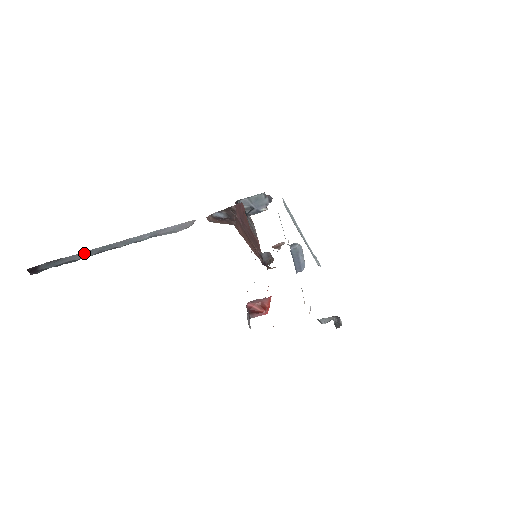
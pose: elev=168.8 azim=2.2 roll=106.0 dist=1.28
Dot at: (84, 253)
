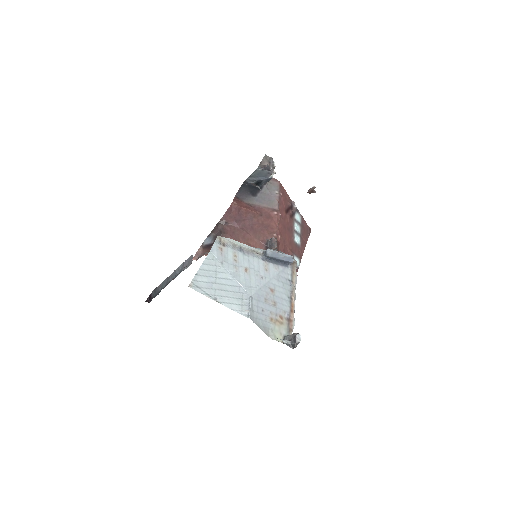
Dot at: (162, 284)
